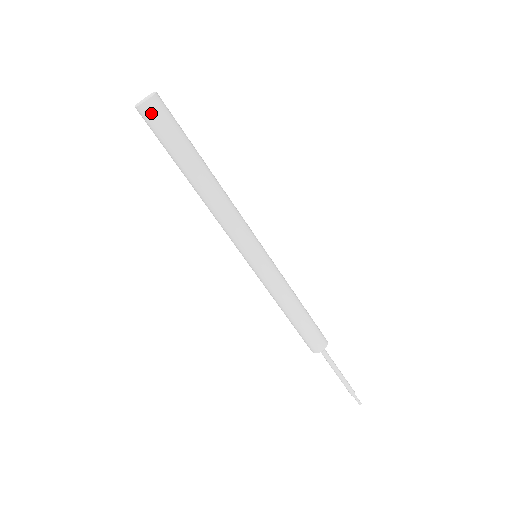
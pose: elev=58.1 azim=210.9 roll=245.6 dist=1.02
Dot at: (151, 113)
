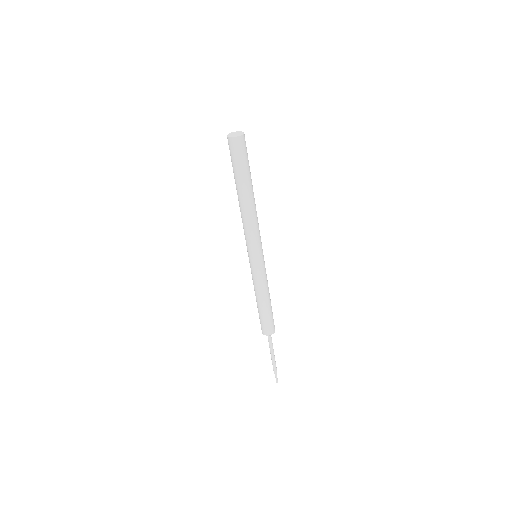
Dot at: (232, 145)
